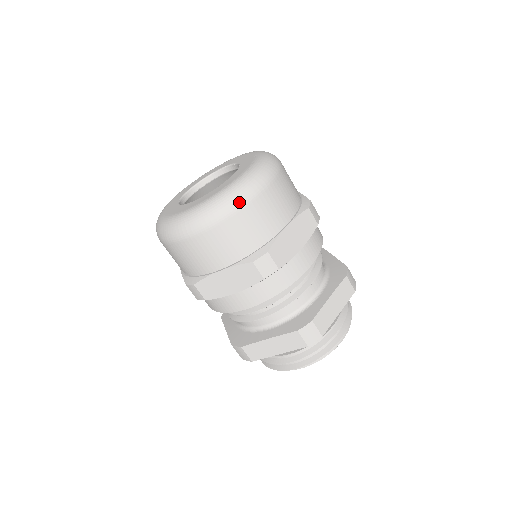
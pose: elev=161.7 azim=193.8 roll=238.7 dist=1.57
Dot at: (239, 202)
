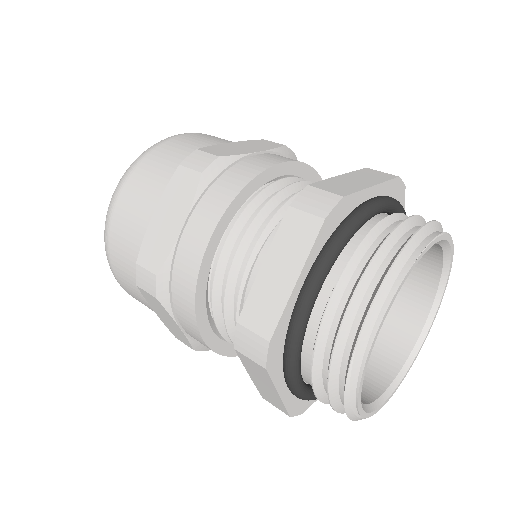
Dot at: (157, 143)
